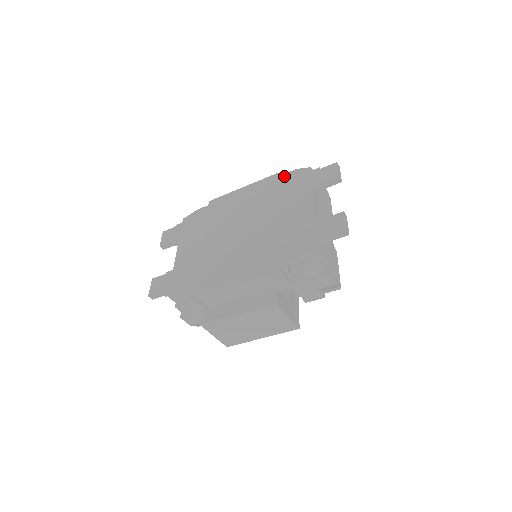
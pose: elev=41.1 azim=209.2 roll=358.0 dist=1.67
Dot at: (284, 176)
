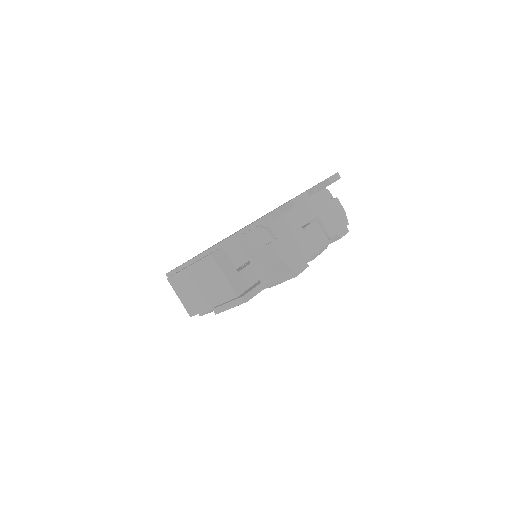
Dot at: occluded
